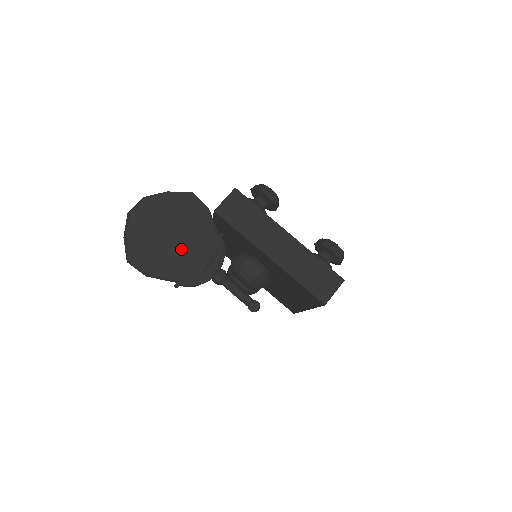
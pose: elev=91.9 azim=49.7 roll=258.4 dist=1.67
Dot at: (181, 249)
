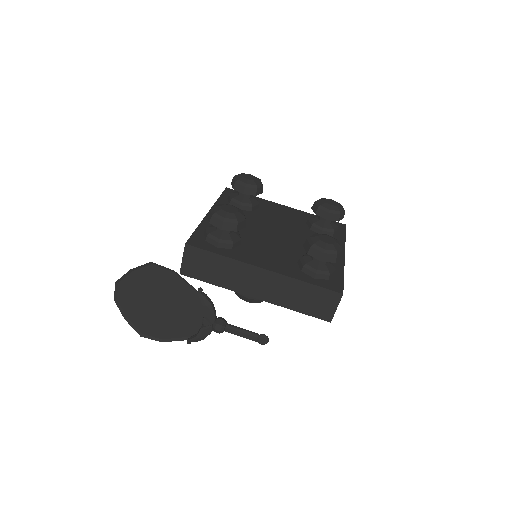
Dot at: (174, 312)
